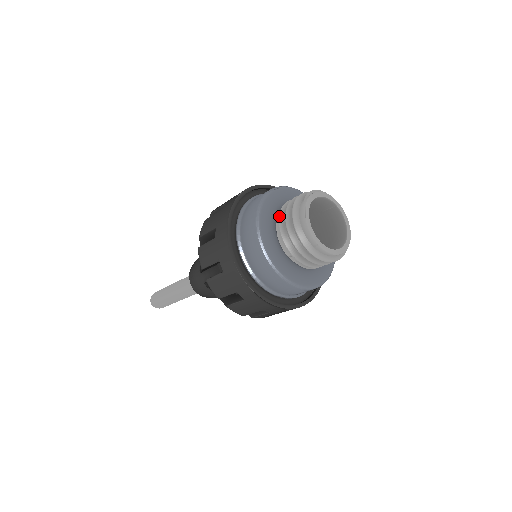
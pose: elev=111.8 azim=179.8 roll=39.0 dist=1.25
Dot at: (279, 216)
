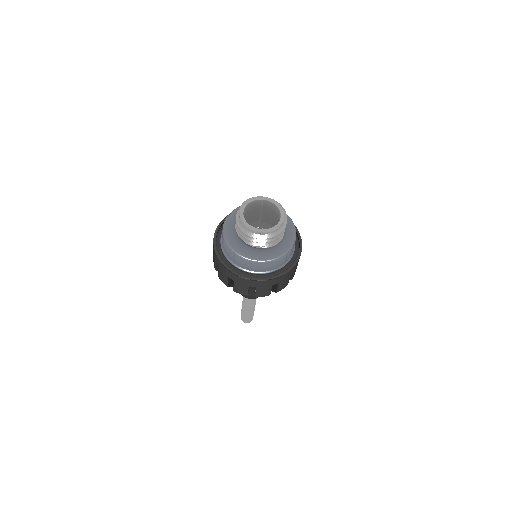
Dot at: (236, 231)
